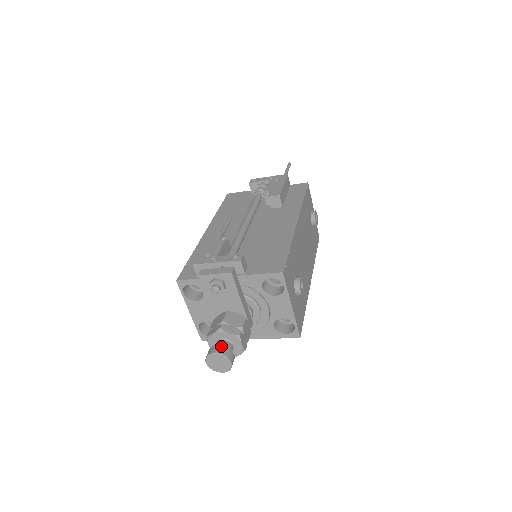
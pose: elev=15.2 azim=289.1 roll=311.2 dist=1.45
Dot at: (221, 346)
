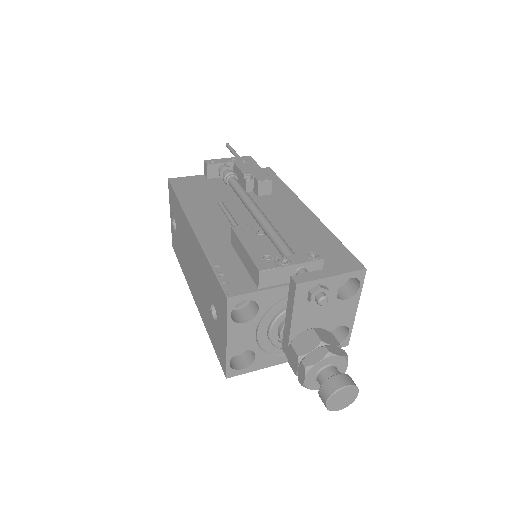
Dot at: (343, 375)
